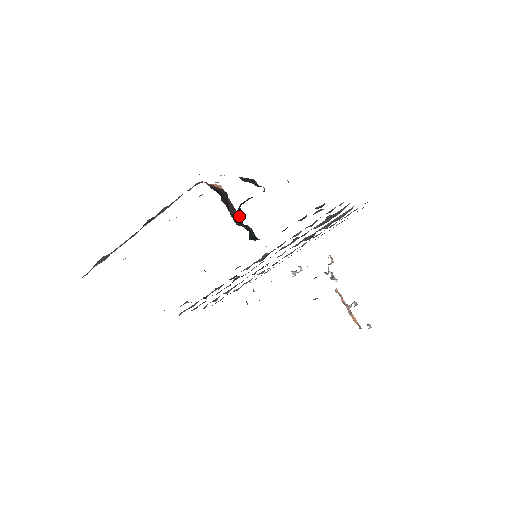
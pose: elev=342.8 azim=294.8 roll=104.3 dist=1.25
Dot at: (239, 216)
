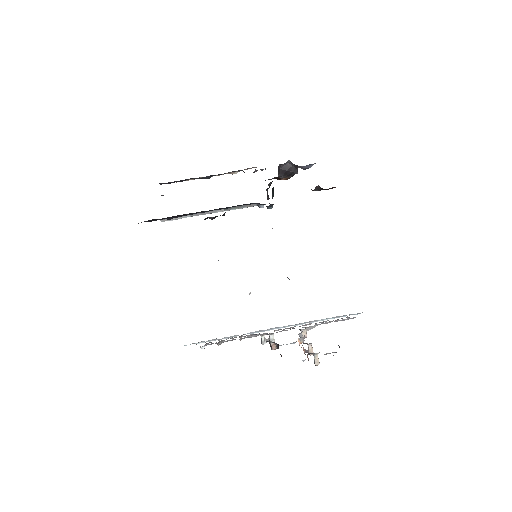
Dot at: (269, 203)
